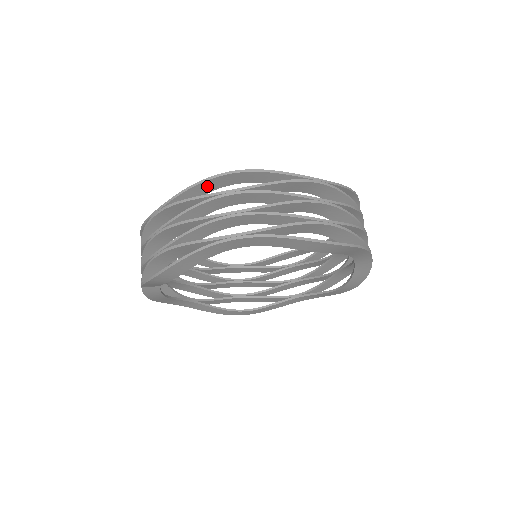
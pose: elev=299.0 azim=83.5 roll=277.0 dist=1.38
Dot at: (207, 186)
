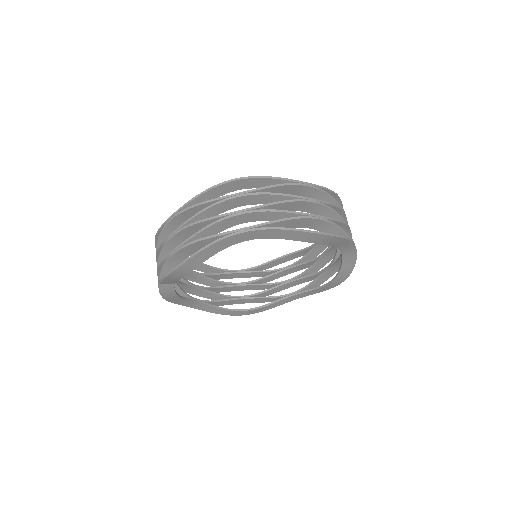
Dot at: (215, 192)
